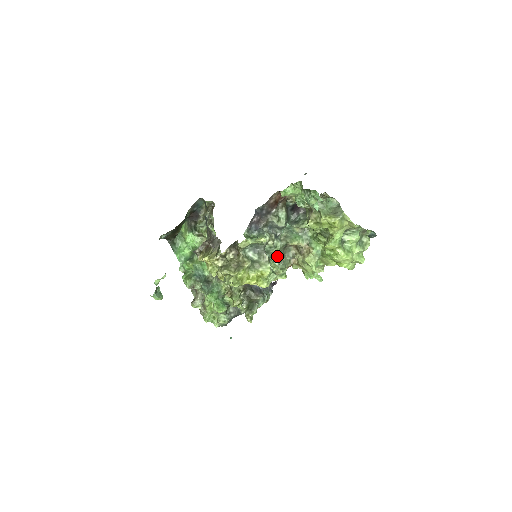
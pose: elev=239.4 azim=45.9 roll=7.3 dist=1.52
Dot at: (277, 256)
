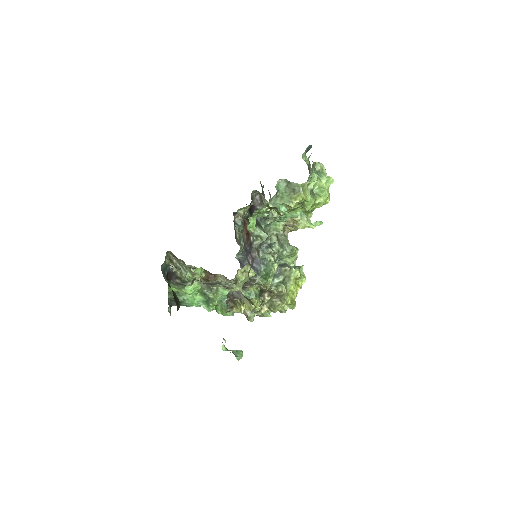
Dot at: occluded
